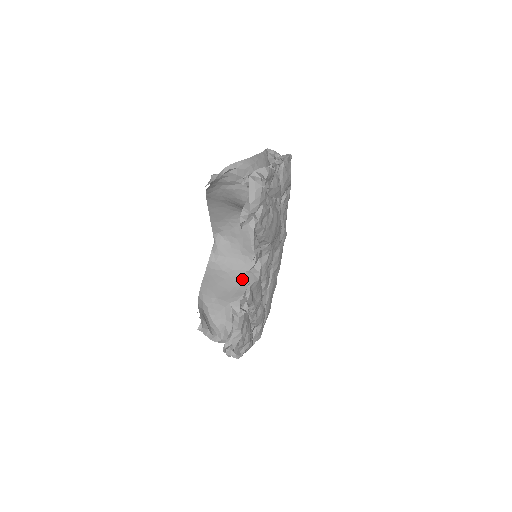
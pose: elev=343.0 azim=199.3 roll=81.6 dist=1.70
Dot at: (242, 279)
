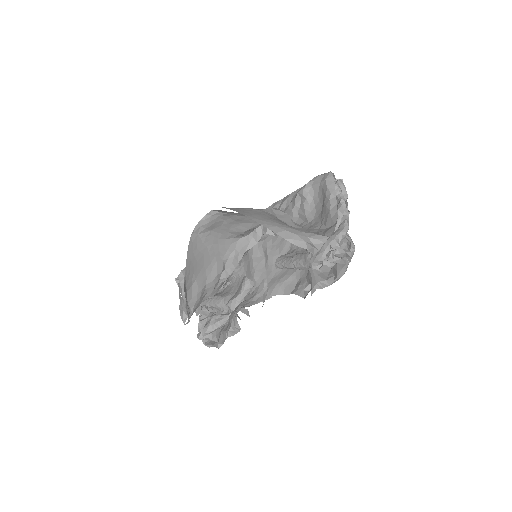
Dot at: (218, 254)
